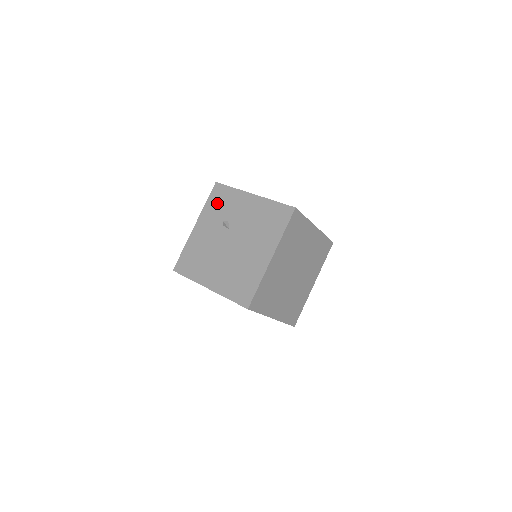
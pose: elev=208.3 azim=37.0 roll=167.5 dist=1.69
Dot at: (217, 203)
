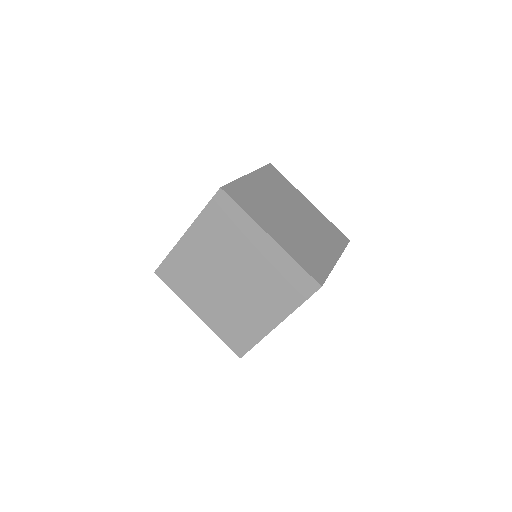
Dot at: occluded
